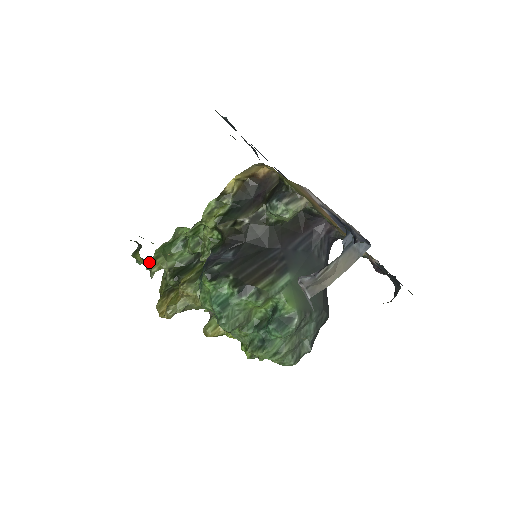
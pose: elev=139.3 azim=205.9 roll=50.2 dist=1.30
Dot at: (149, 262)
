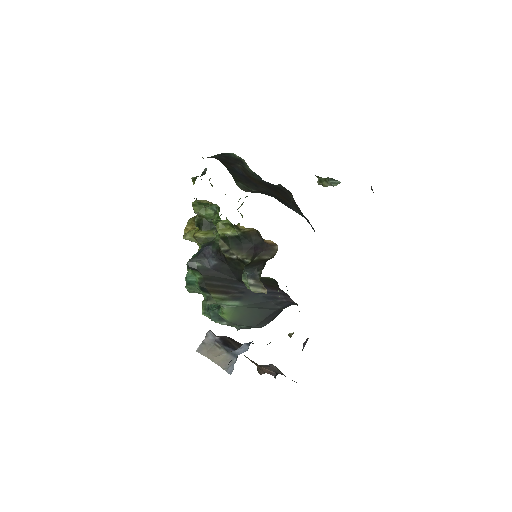
Dot at: occluded
